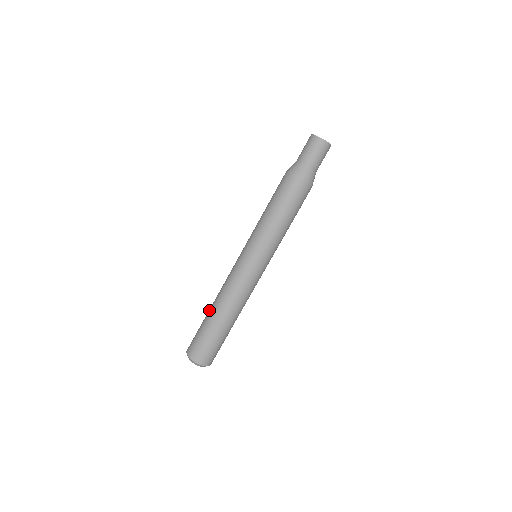
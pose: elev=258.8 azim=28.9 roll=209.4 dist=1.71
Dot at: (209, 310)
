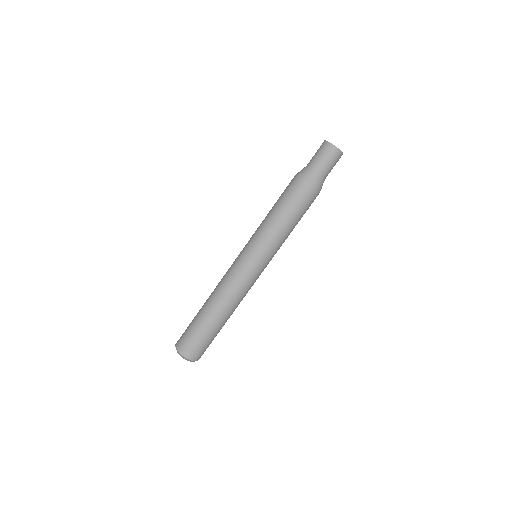
Dot at: (205, 310)
